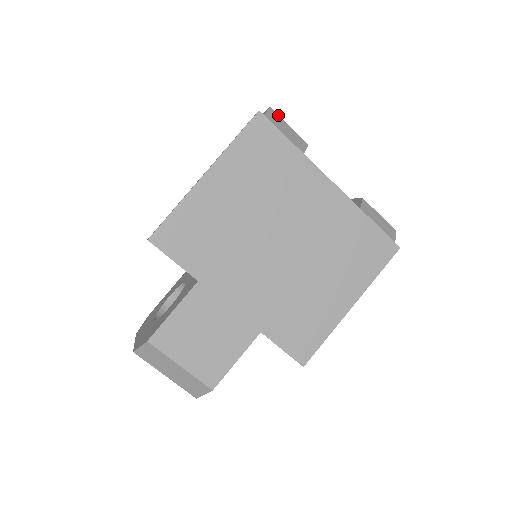
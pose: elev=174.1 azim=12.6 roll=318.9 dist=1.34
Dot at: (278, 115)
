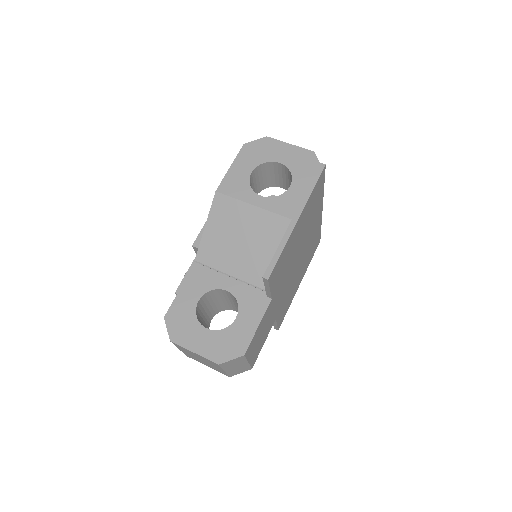
Dot at: occluded
